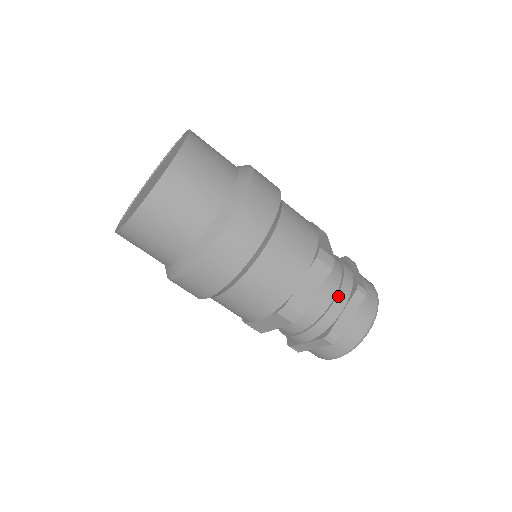
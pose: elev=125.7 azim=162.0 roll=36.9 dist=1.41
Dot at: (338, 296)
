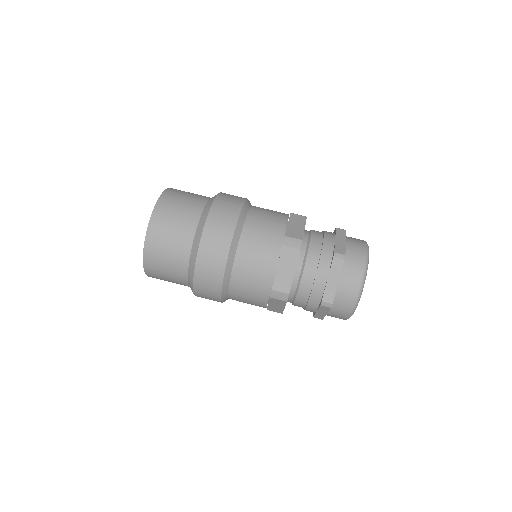
Dot at: (325, 234)
